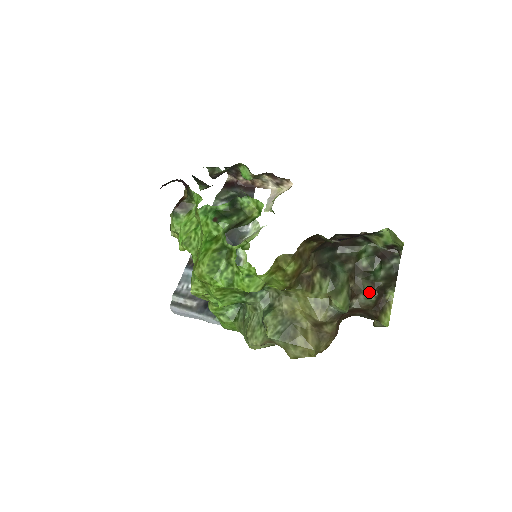
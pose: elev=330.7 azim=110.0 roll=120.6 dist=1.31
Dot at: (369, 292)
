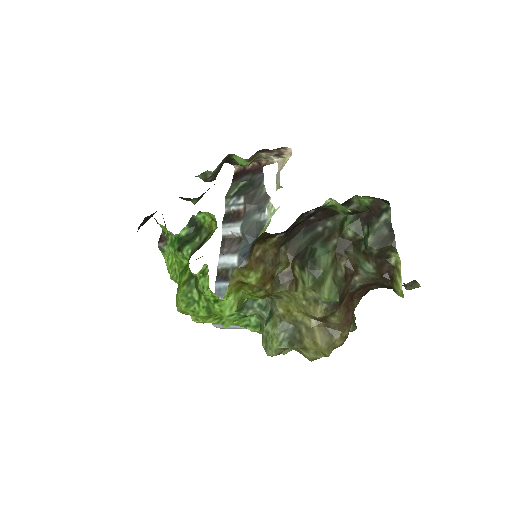
Dot at: (365, 265)
